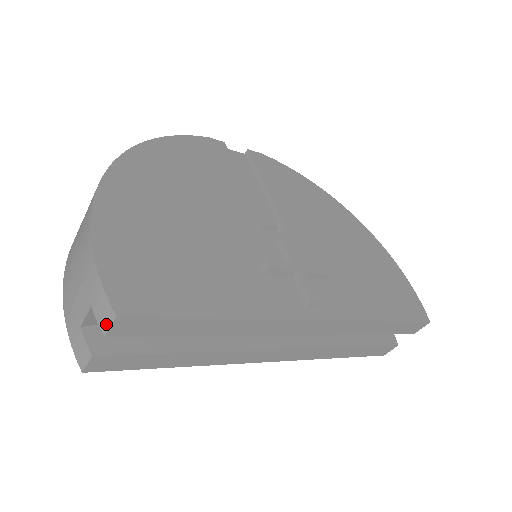
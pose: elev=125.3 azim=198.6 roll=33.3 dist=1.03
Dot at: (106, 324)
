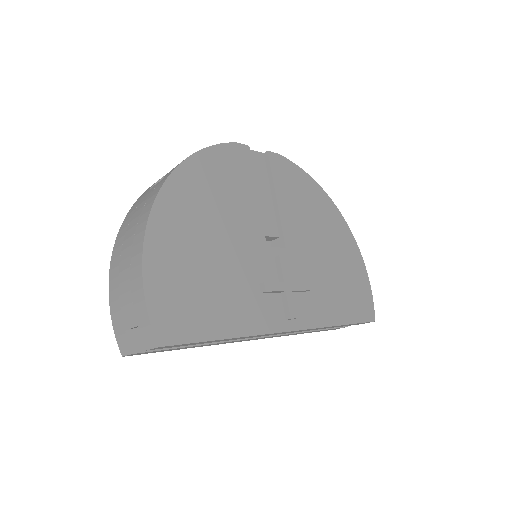
Dot at: (149, 345)
